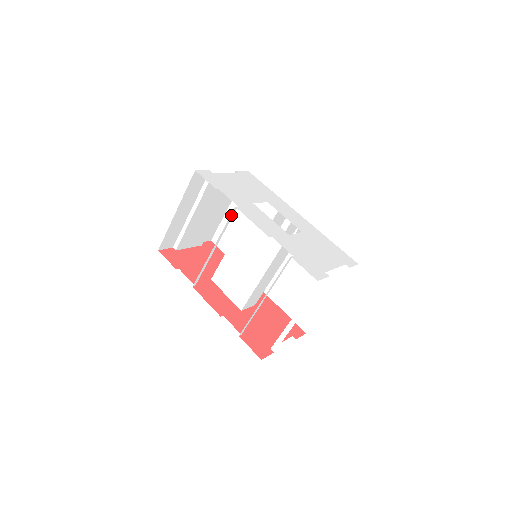
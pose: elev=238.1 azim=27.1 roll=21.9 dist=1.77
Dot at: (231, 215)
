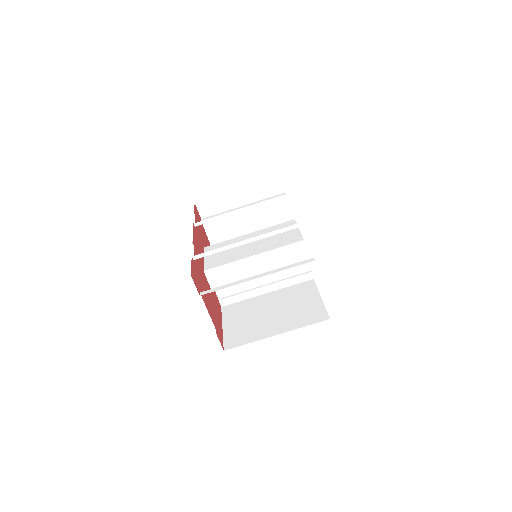
Dot at: (279, 197)
